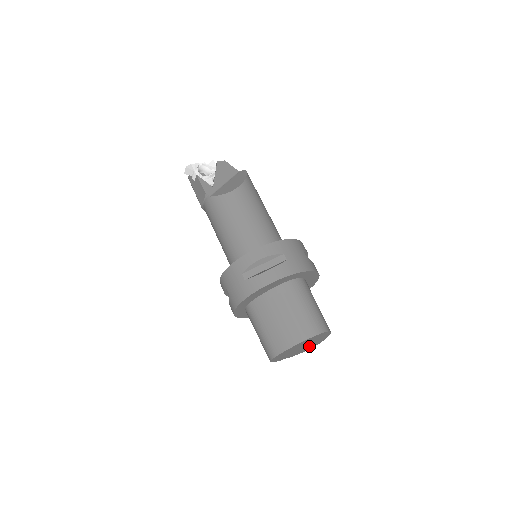
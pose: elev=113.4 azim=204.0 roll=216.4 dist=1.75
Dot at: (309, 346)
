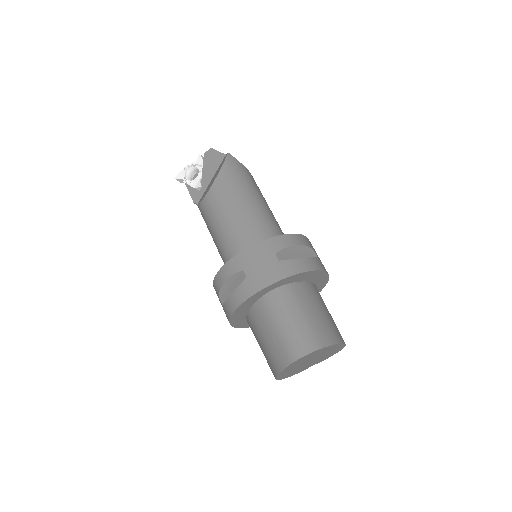
Dot at: (328, 353)
